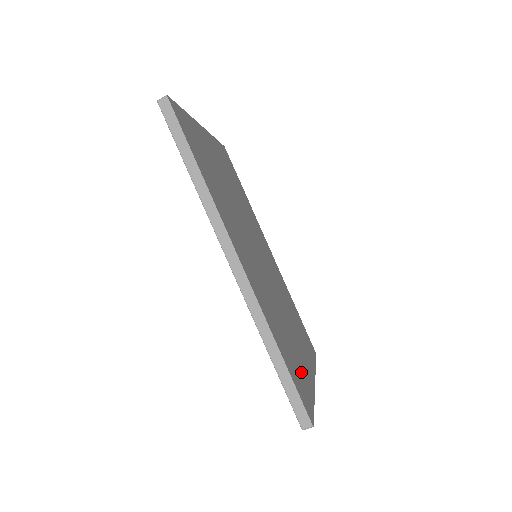
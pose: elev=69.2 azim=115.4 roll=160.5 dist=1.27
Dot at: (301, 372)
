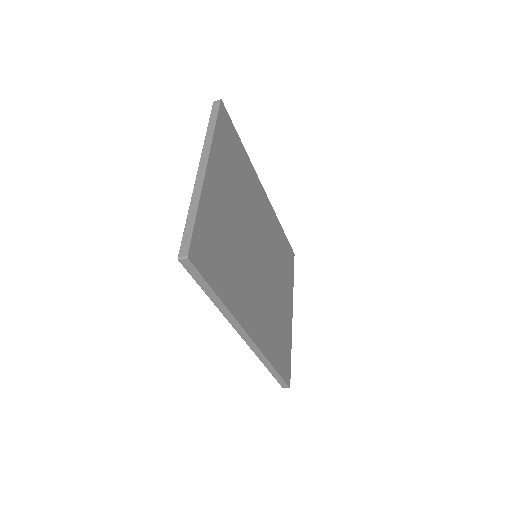
Dot at: (285, 340)
